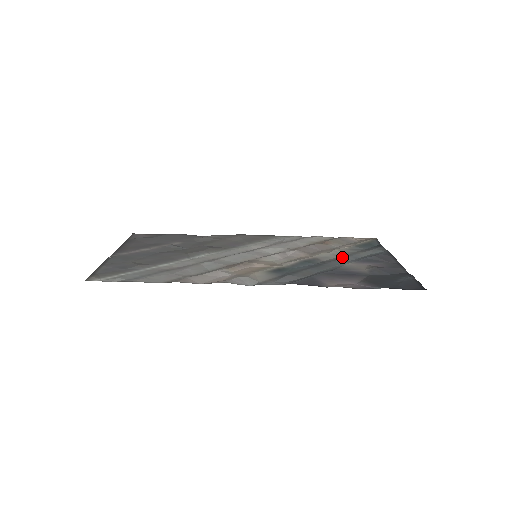
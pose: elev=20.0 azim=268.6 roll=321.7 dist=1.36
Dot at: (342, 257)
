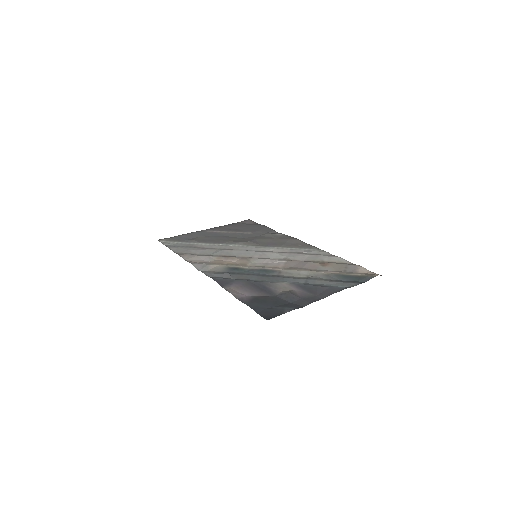
Dot at: (298, 278)
